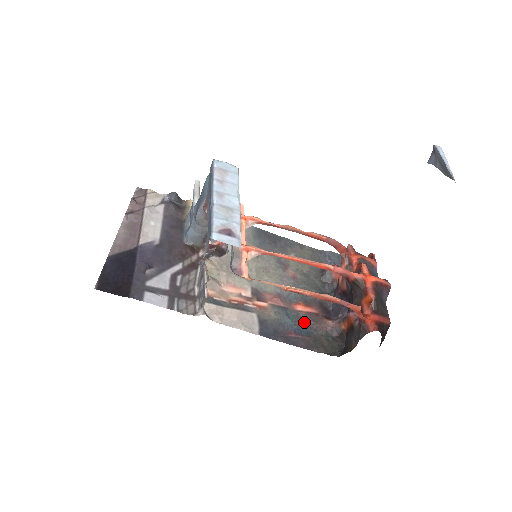
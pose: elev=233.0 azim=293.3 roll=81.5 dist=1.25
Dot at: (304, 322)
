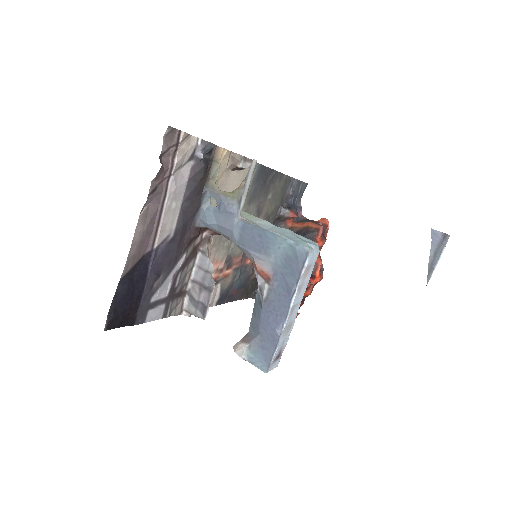
Dot at: (247, 276)
